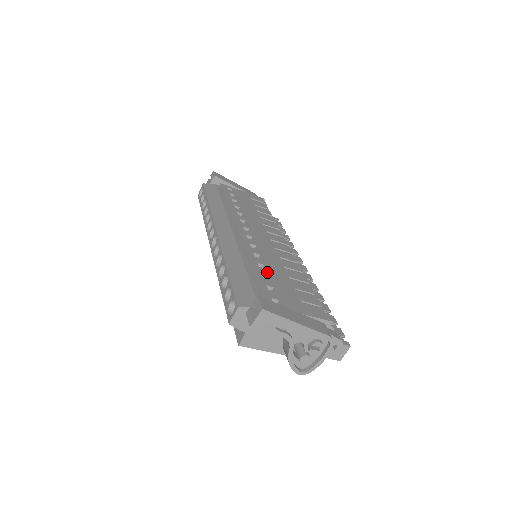
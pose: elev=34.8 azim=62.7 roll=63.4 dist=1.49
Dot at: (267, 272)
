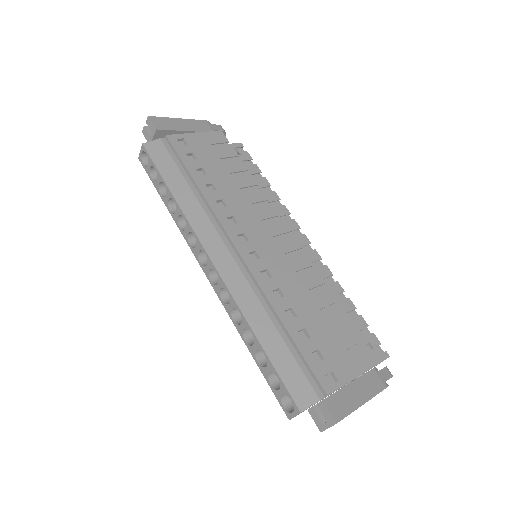
Dot at: (300, 322)
